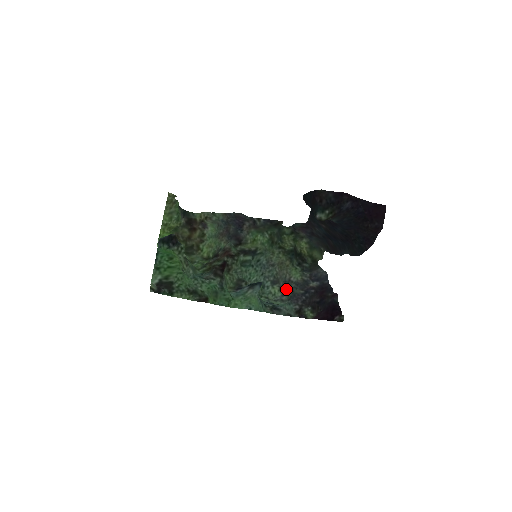
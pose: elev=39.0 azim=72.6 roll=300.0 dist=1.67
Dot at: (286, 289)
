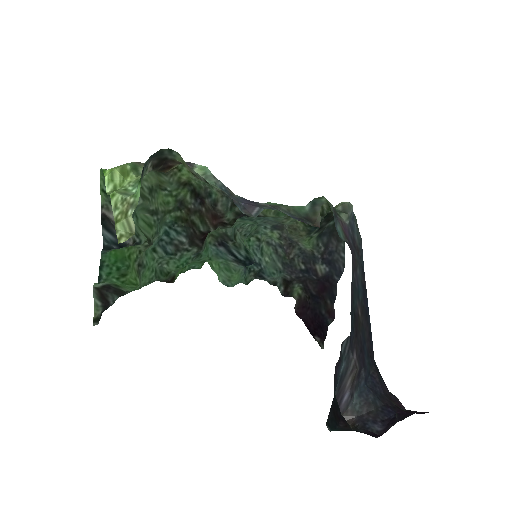
Dot at: (287, 246)
